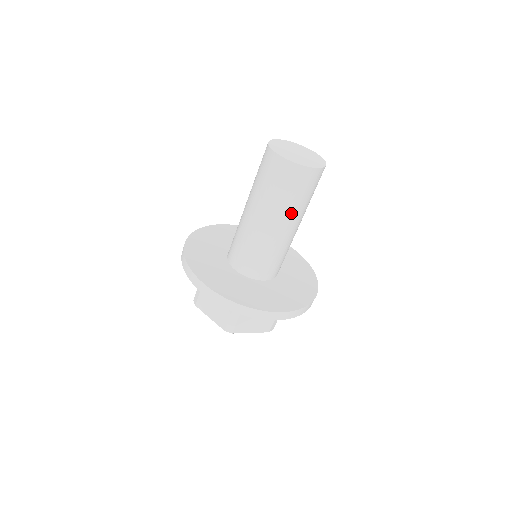
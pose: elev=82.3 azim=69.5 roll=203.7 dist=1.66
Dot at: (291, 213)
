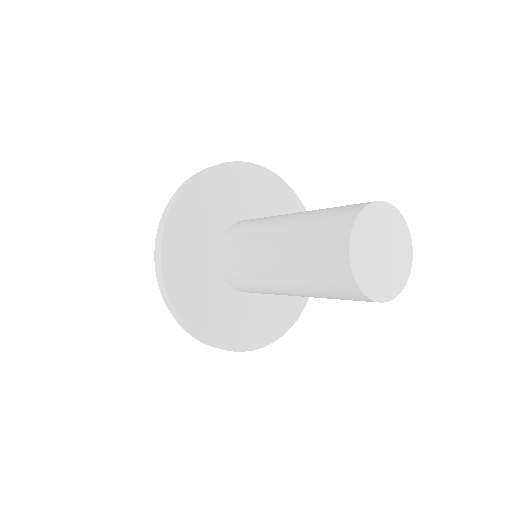
Dot at: occluded
